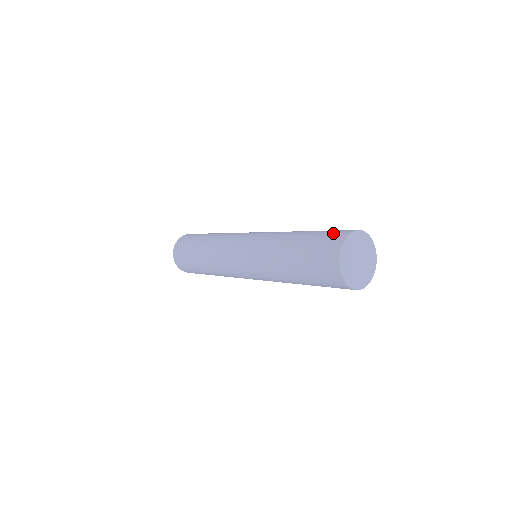
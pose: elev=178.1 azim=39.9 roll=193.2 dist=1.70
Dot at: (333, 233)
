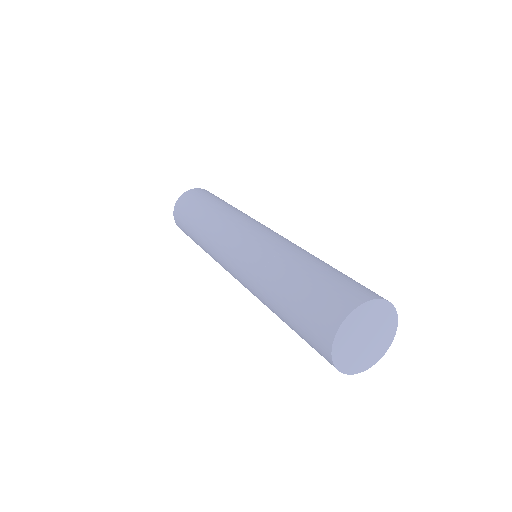
Dot at: (313, 331)
